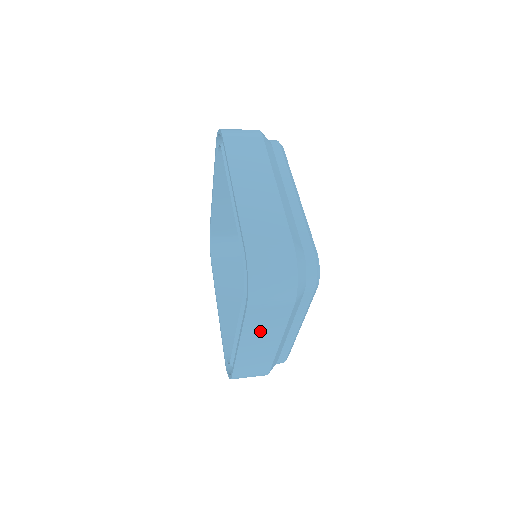
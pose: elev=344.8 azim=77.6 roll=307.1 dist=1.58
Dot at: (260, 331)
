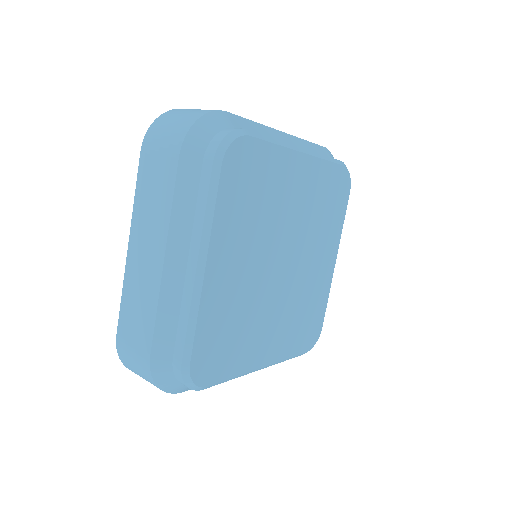
Dot at: occluded
